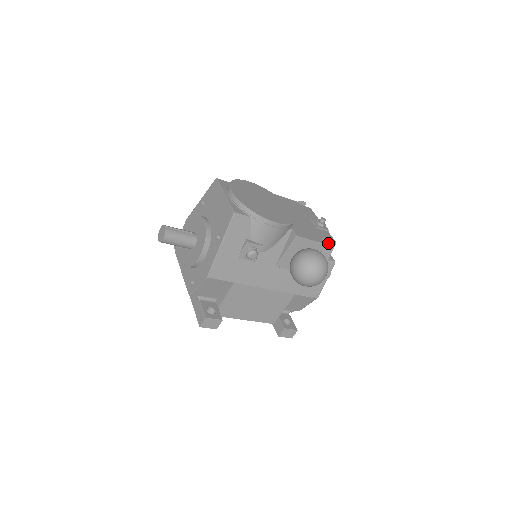
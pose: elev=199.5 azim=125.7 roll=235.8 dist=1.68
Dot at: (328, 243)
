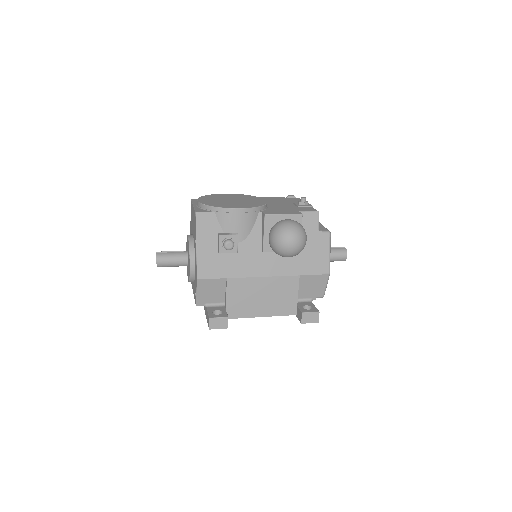
Dot at: (309, 214)
